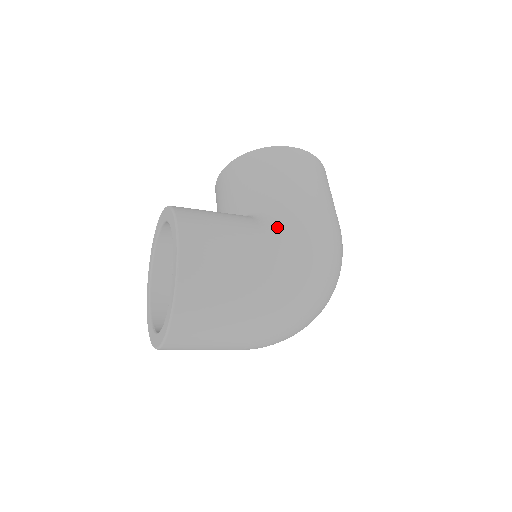
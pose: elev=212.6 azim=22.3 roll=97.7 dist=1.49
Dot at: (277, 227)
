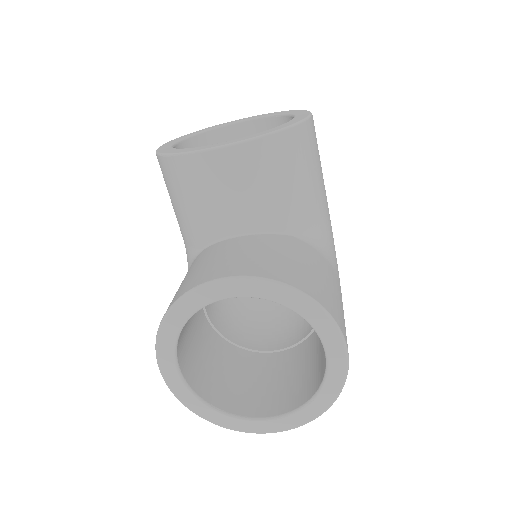
Dot at: (331, 253)
